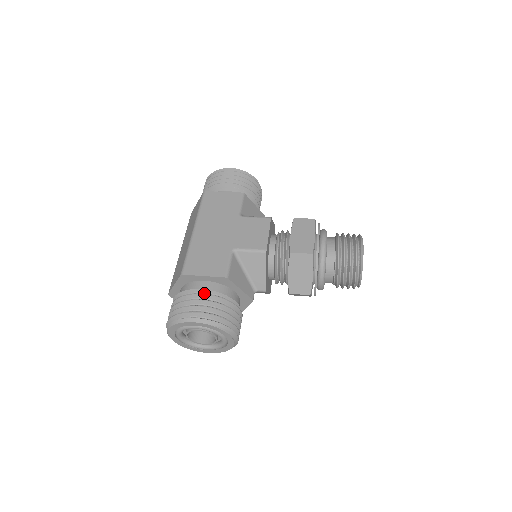
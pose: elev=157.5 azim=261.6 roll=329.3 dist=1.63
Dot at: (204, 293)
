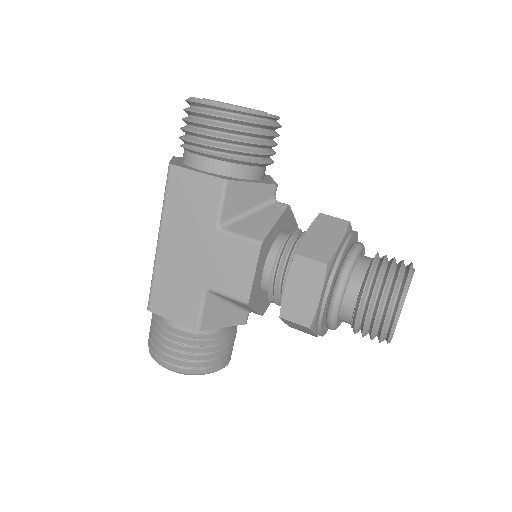
Dot at: (176, 335)
